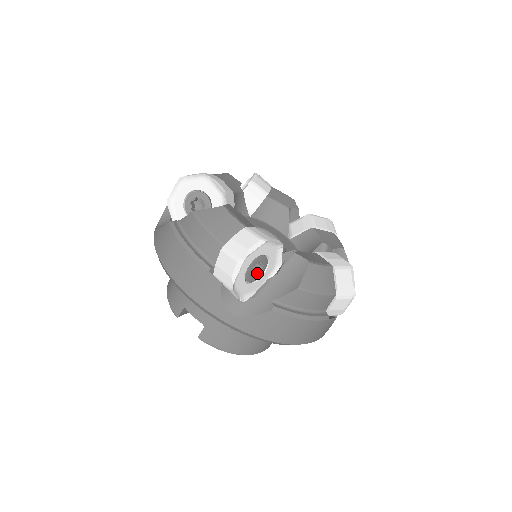
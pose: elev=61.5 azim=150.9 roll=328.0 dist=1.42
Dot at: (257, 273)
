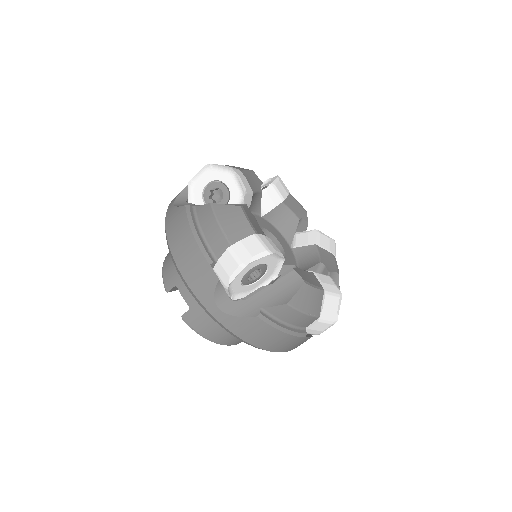
Dot at: (254, 278)
